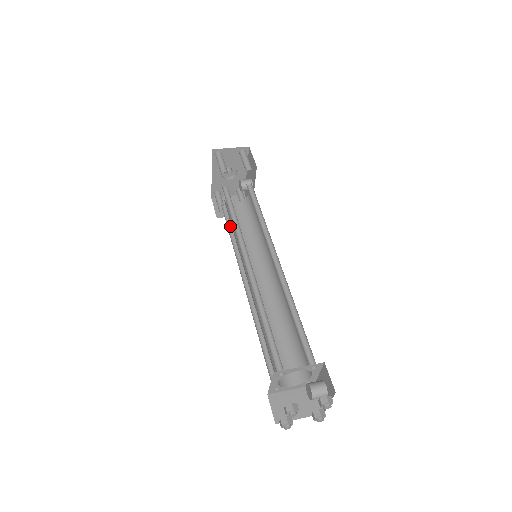
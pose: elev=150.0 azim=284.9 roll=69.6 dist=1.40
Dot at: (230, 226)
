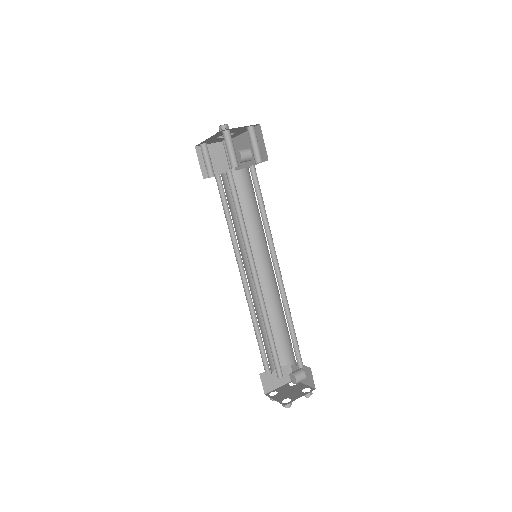
Dot at: (225, 206)
